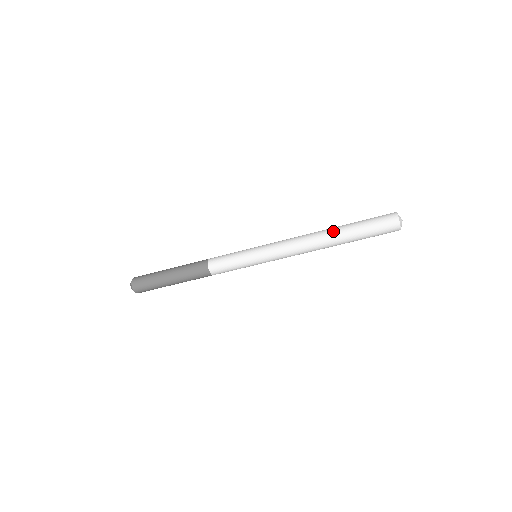
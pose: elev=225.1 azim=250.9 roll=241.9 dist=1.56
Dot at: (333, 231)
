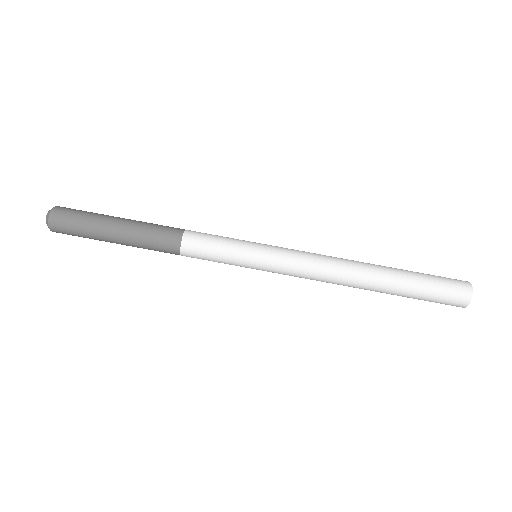
Dot at: occluded
